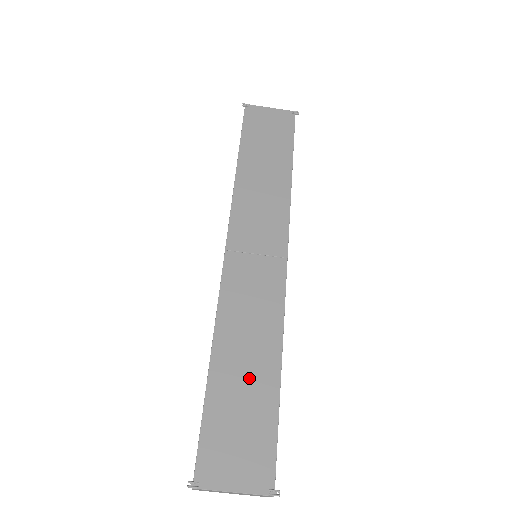
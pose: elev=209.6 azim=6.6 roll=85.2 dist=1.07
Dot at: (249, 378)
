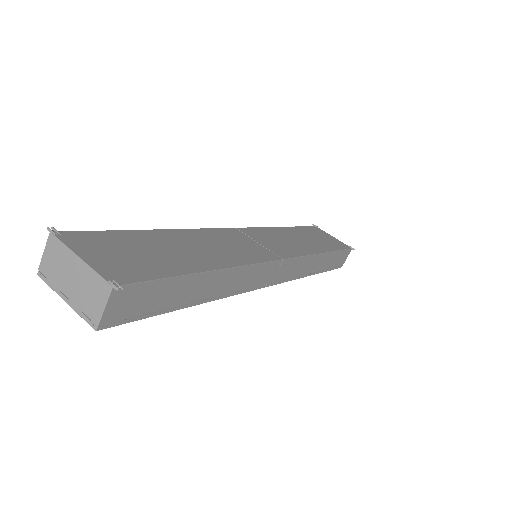
Dot at: (181, 252)
